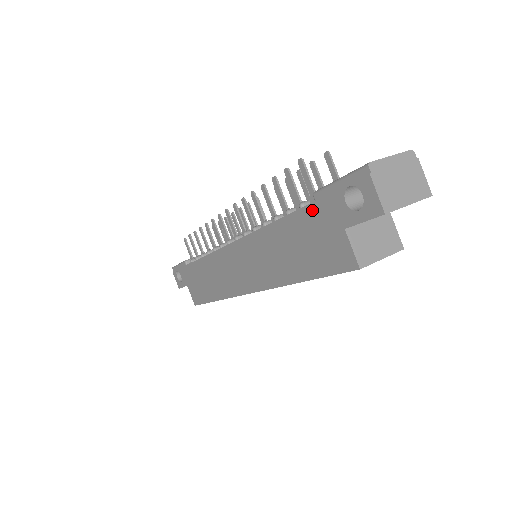
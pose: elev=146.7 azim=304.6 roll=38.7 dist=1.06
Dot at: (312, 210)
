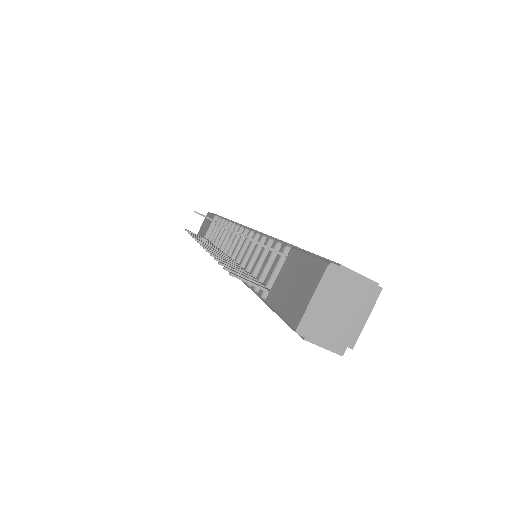
Dot at: occluded
